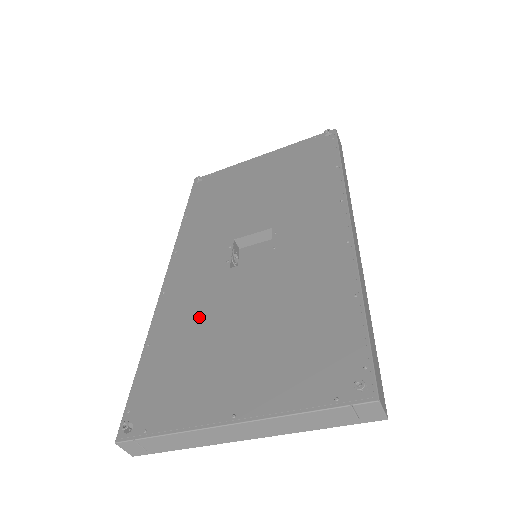
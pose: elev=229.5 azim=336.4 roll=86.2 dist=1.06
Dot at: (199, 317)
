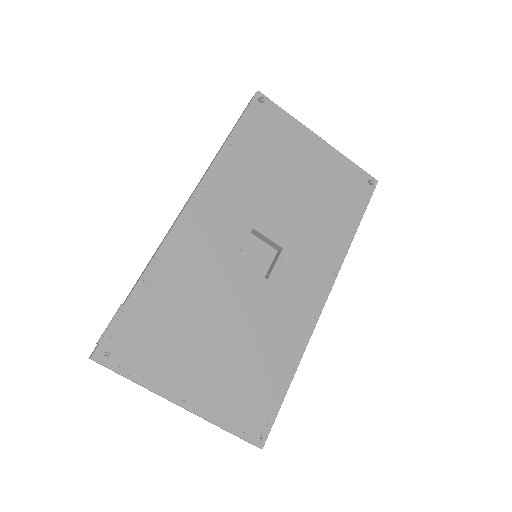
Dot at: (194, 291)
